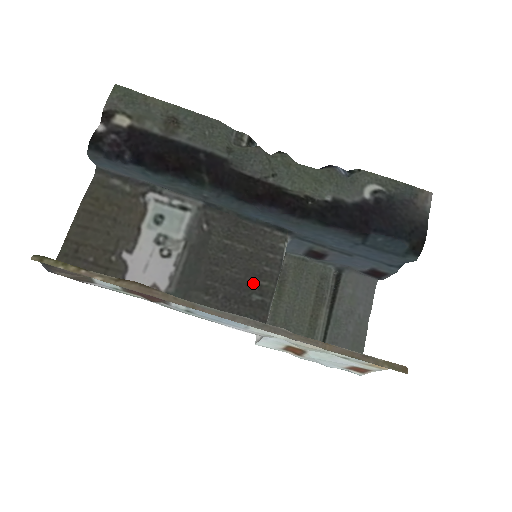
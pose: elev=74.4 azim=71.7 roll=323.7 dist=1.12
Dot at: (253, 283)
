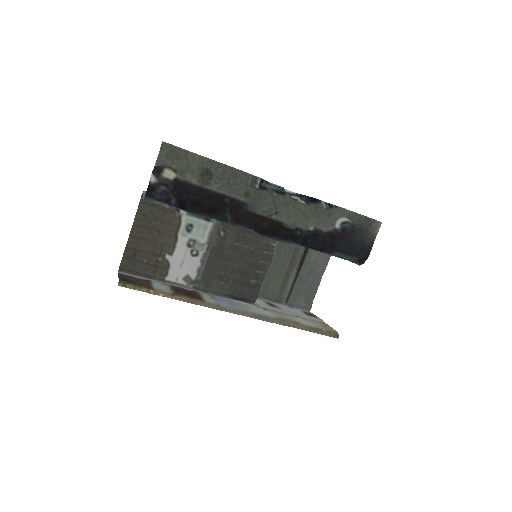
Dot at: (252, 272)
